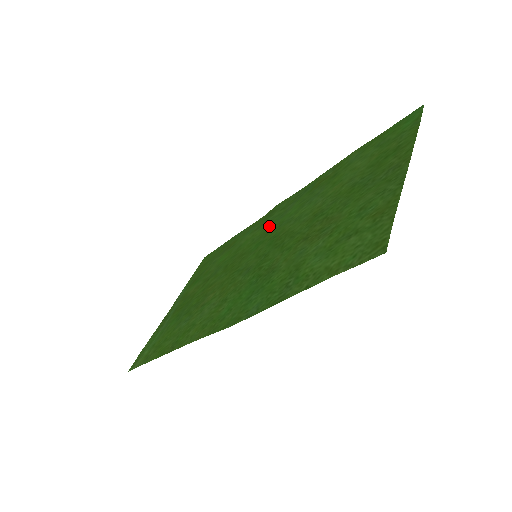
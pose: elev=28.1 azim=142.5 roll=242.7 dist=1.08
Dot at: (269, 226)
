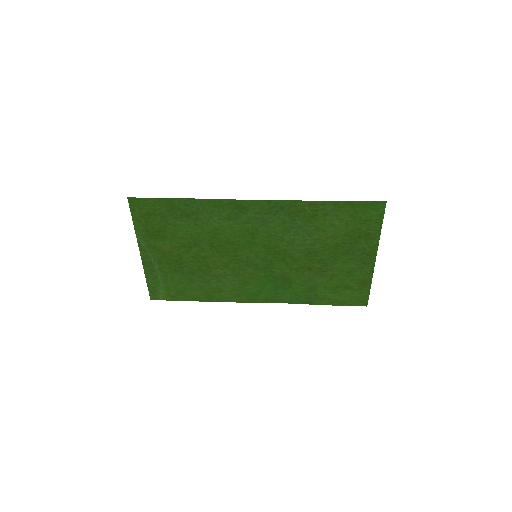
Dot at: (250, 227)
